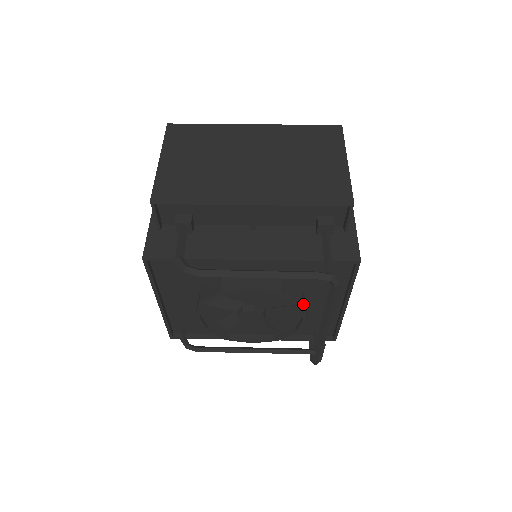
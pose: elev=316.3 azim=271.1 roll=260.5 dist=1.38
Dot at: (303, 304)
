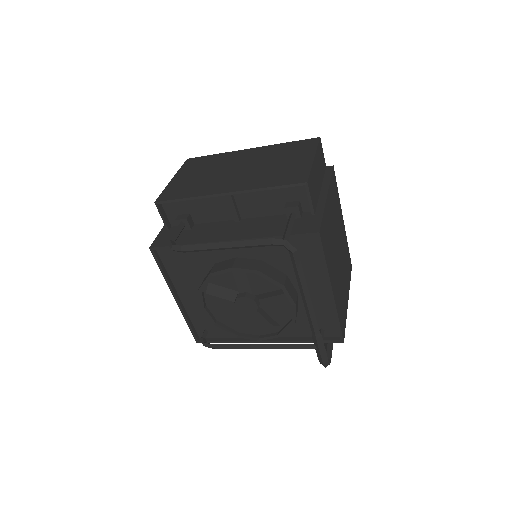
Dot at: (283, 285)
